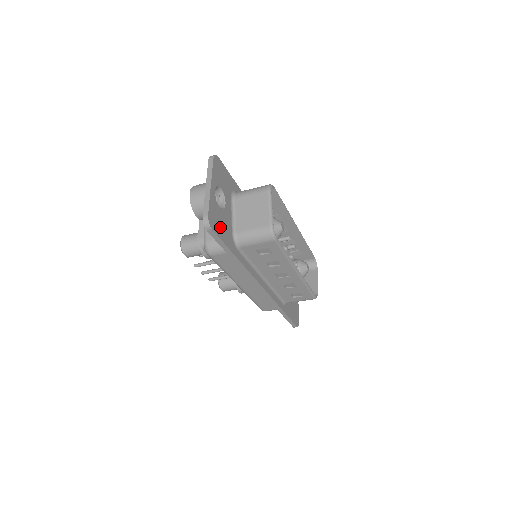
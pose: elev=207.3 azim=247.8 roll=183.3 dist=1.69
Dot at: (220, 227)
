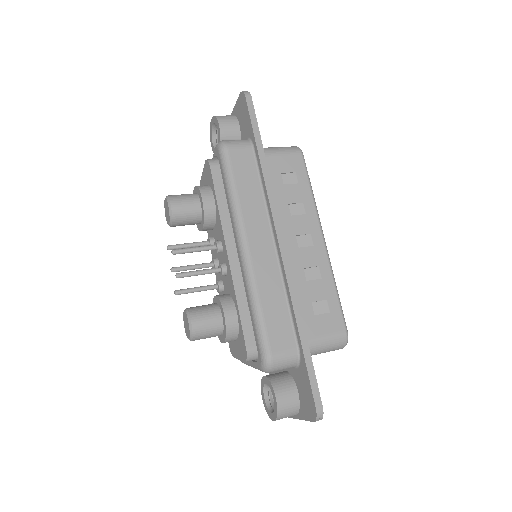
Dot at: occluded
